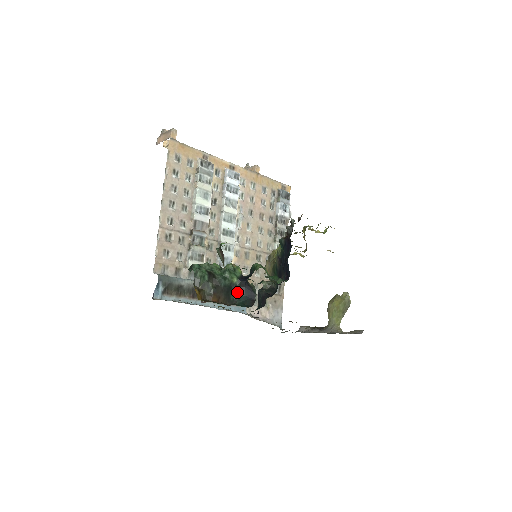
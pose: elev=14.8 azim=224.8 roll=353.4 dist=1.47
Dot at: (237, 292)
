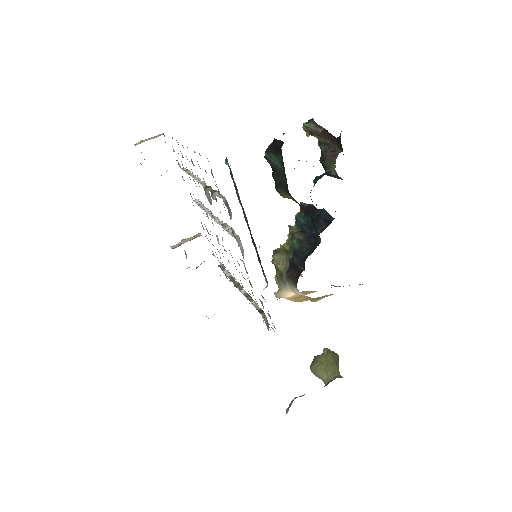
Dot at: occluded
